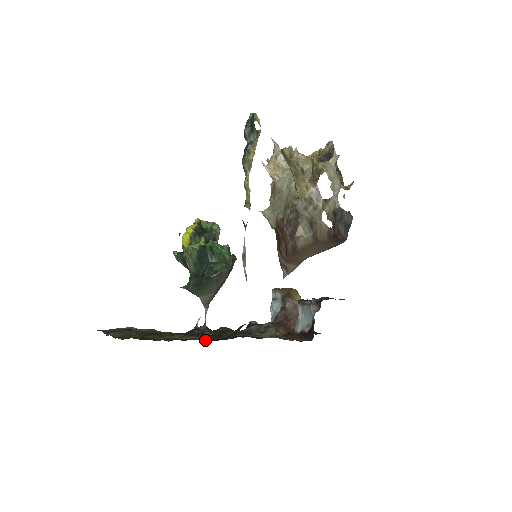
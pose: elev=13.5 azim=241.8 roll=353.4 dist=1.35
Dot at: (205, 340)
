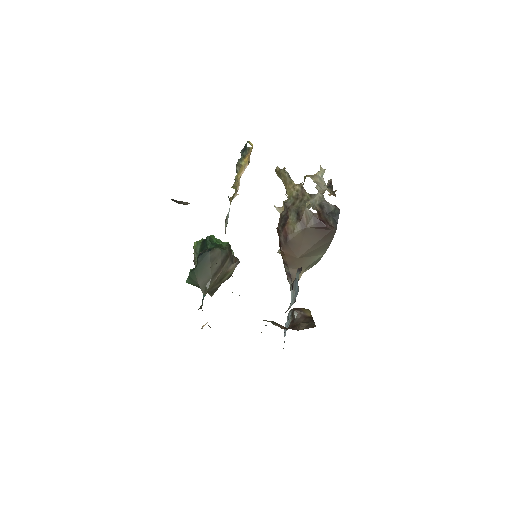
Dot at: occluded
